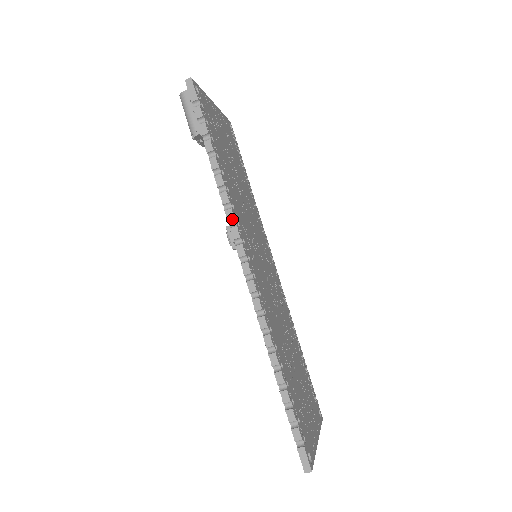
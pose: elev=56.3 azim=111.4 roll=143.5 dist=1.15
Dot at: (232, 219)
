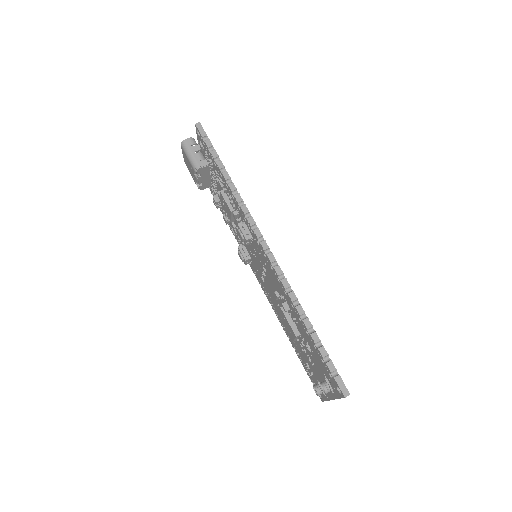
Dot at: (247, 212)
